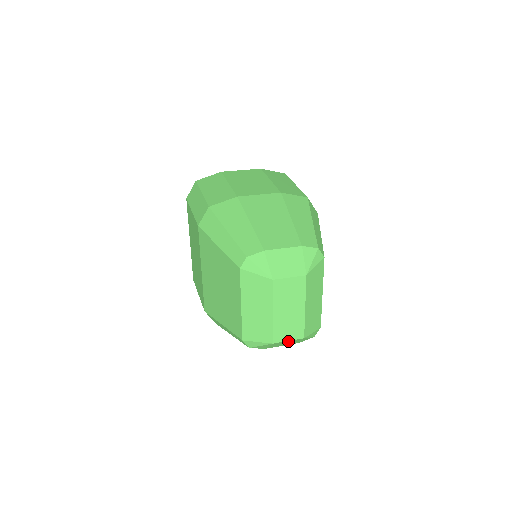
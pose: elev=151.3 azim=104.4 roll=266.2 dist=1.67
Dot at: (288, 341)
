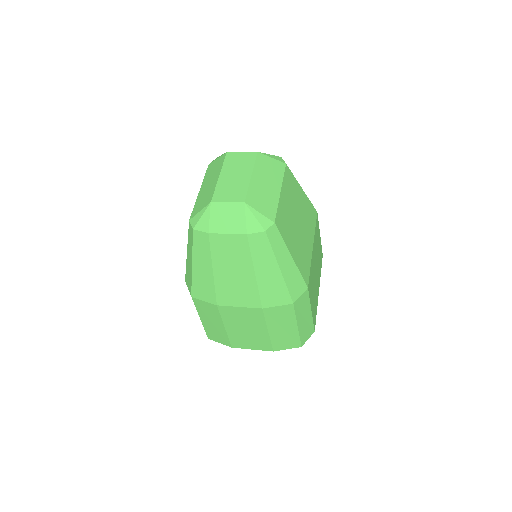
Dot at: (228, 206)
